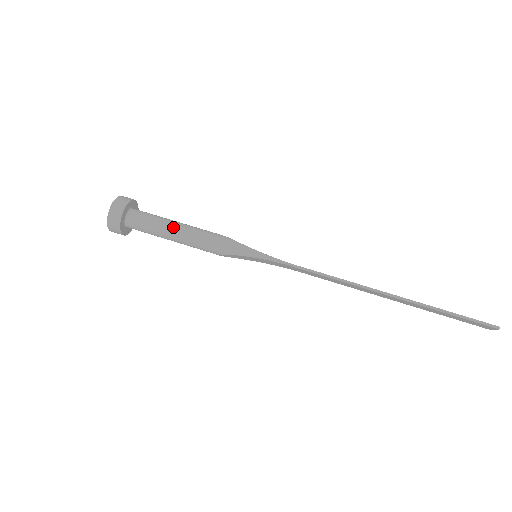
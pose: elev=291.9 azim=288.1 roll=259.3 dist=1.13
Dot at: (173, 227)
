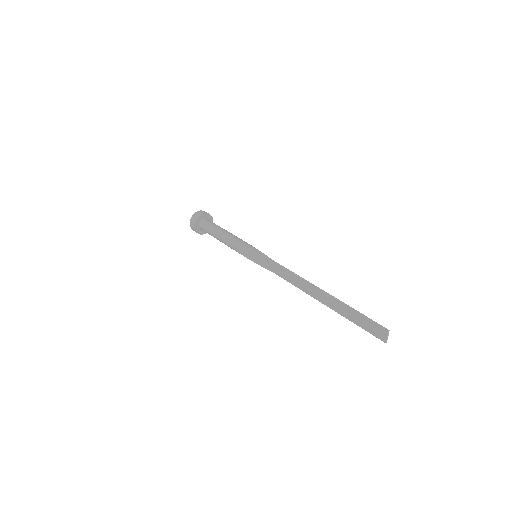
Dot at: (222, 229)
